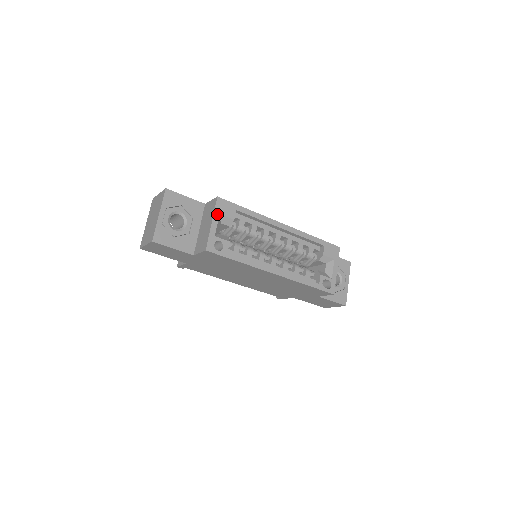
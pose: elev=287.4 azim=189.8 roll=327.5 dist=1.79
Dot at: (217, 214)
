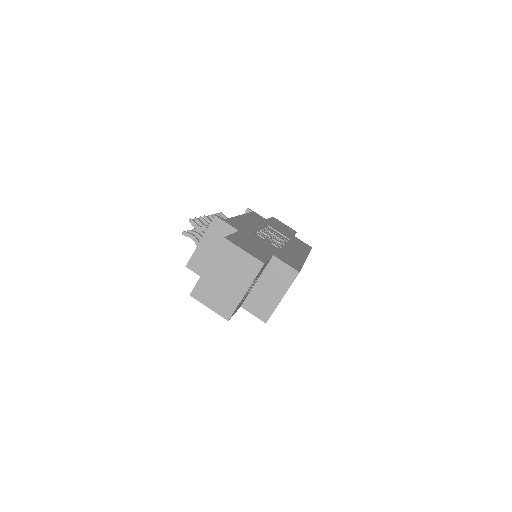
Dot at: occluded
